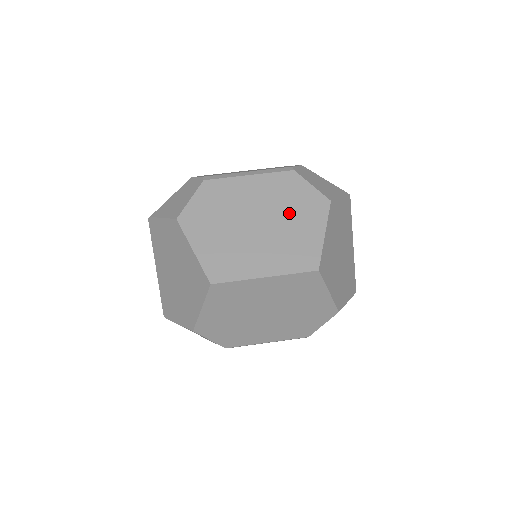
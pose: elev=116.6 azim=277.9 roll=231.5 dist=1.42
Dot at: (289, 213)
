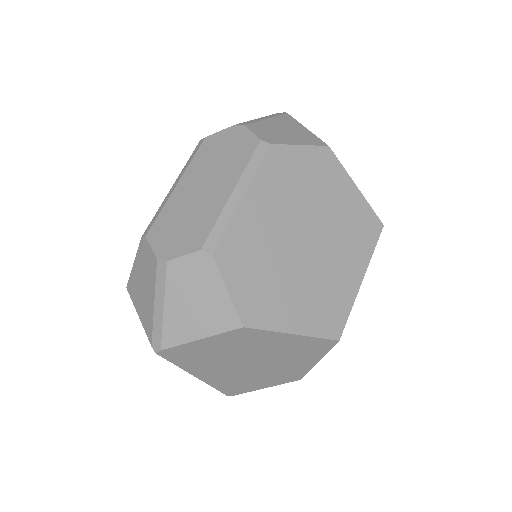
Dot at: (316, 198)
